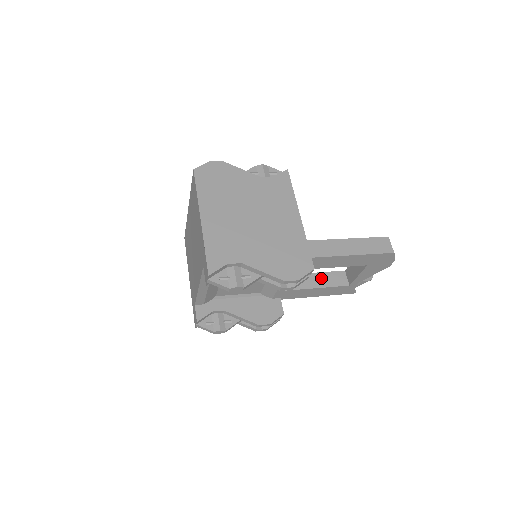
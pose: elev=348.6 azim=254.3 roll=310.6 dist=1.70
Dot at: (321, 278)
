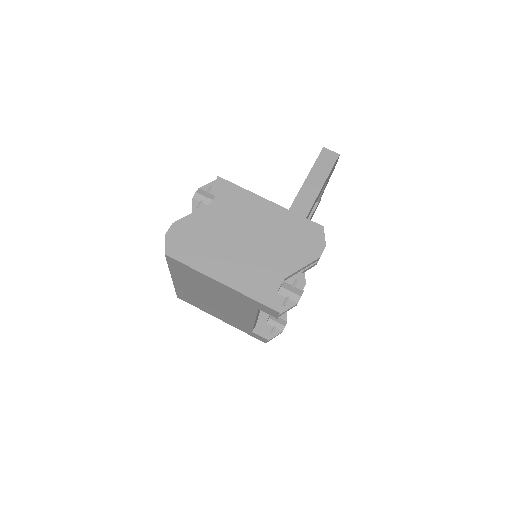
Dot at: occluded
